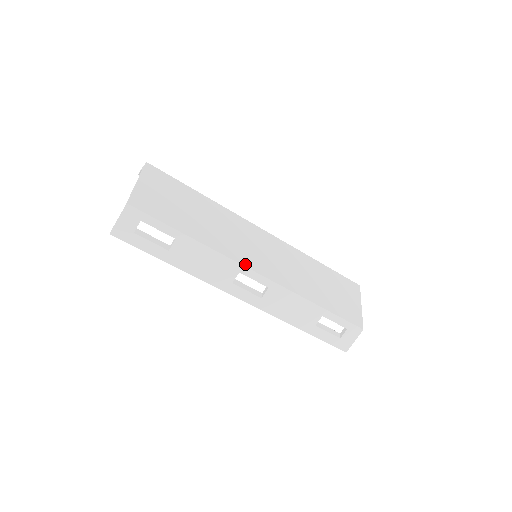
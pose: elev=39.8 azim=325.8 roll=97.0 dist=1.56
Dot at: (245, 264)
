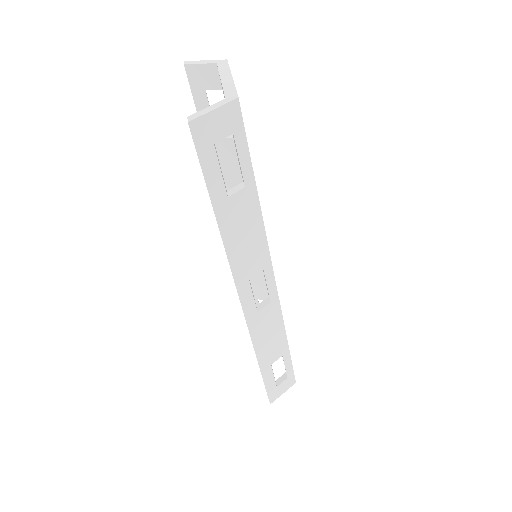
Dot at: occluded
